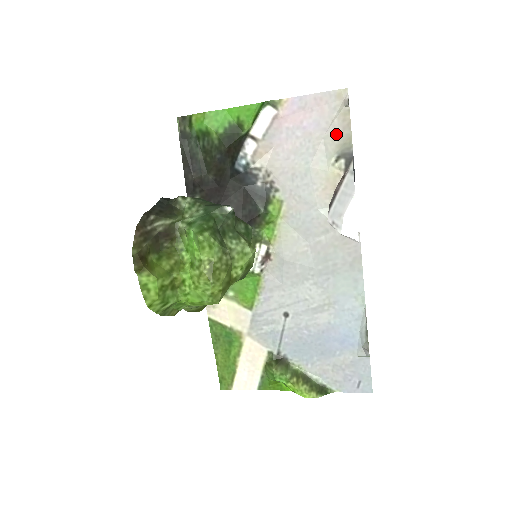
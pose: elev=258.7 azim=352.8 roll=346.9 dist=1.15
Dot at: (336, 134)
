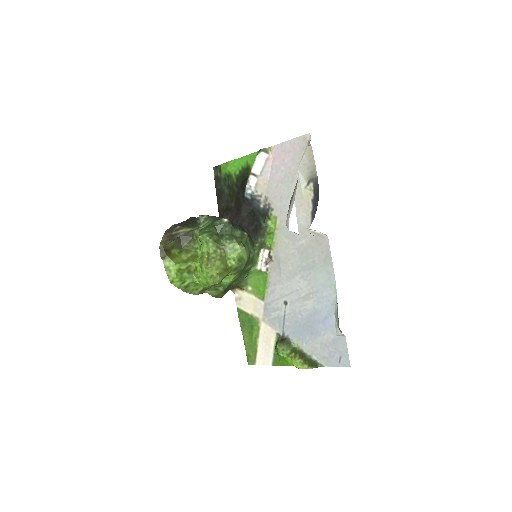
Dot at: (306, 166)
